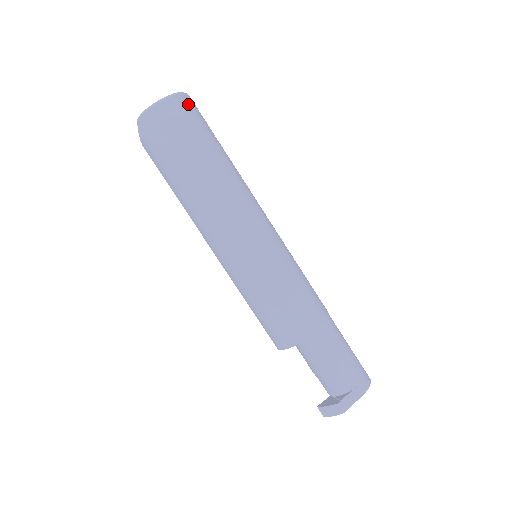
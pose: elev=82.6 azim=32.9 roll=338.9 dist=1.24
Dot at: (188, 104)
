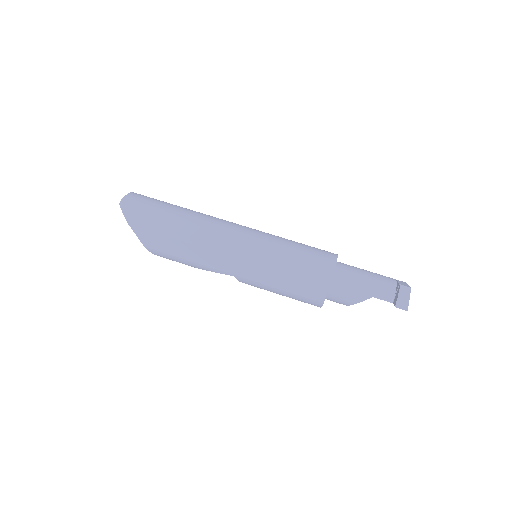
Dot at: occluded
